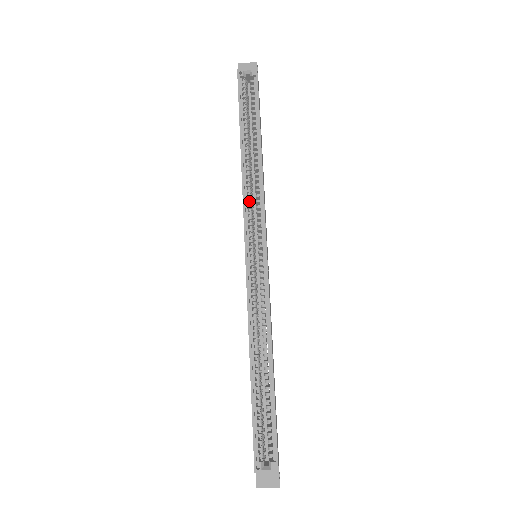
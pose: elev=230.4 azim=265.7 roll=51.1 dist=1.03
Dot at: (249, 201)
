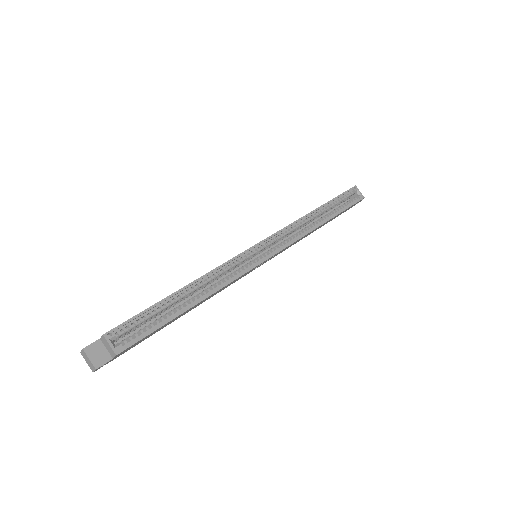
Dot at: (291, 230)
